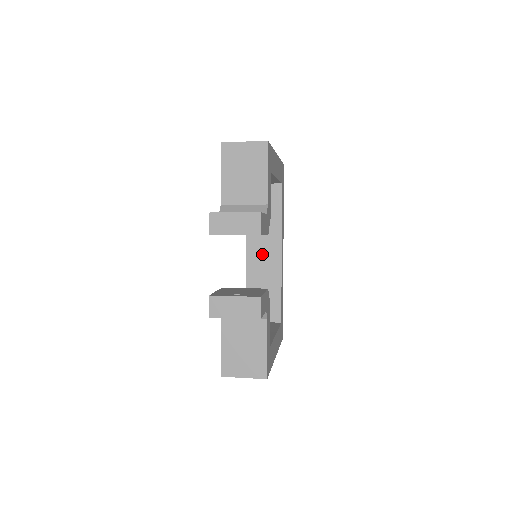
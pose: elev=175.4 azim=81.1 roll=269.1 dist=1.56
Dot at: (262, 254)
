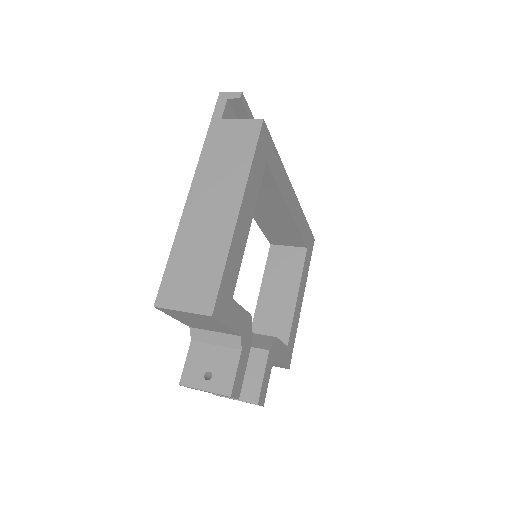
Dot at: (267, 211)
